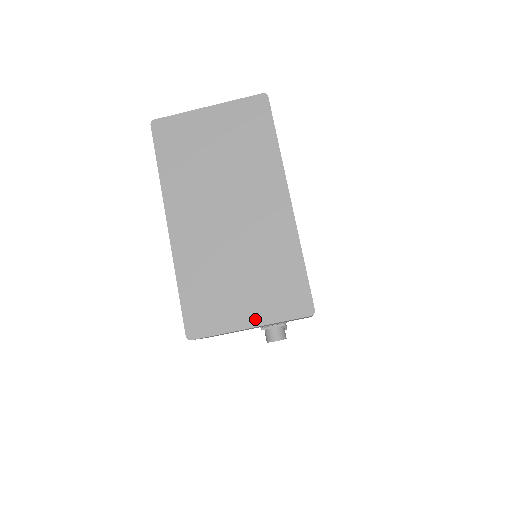
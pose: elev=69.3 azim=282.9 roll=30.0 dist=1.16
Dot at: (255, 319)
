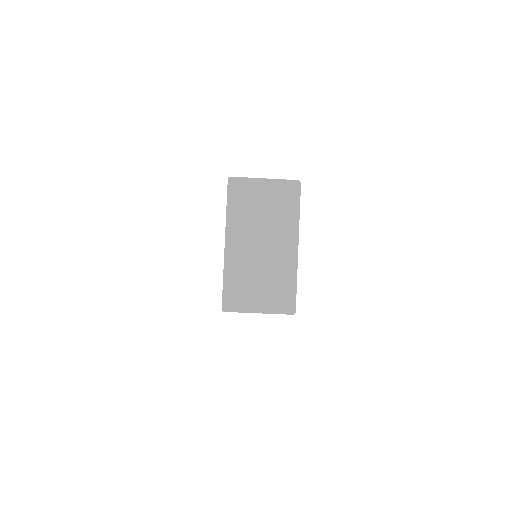
Dot at: (262, 309)
